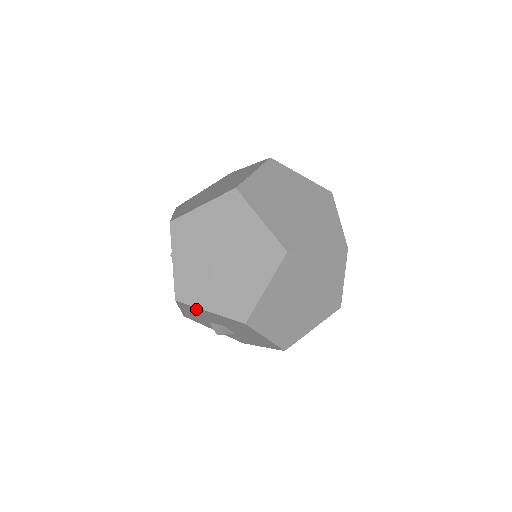
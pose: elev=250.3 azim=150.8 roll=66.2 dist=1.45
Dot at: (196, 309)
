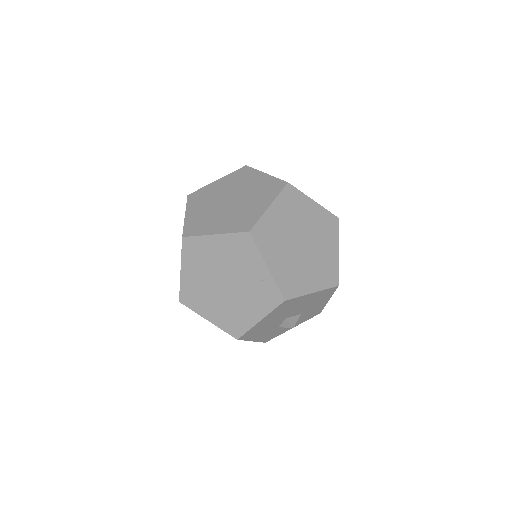
Dot at: (254, 329)
